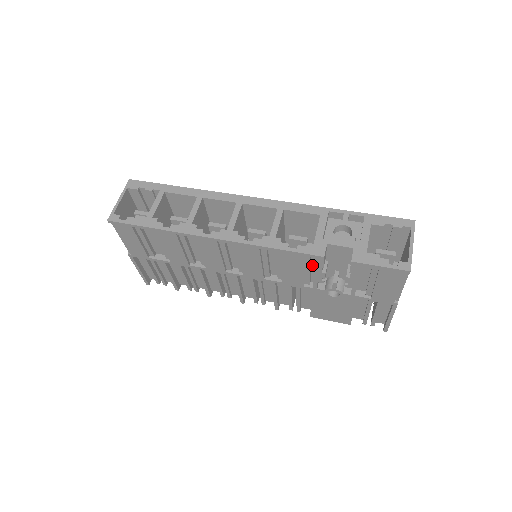
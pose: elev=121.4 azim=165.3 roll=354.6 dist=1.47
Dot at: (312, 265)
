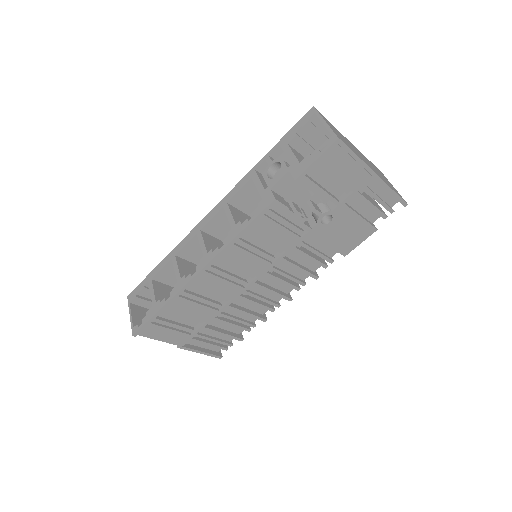
Dot at: (284, 216)
